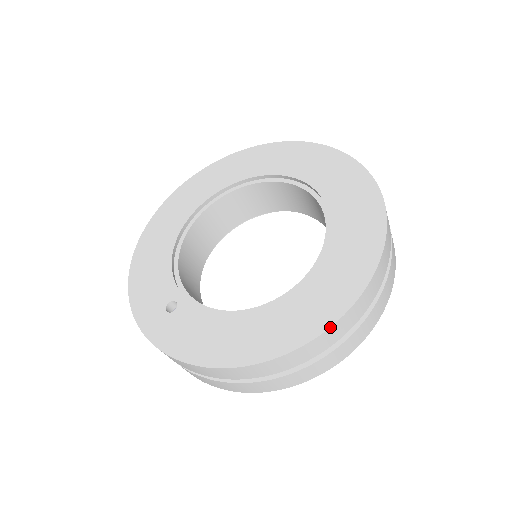
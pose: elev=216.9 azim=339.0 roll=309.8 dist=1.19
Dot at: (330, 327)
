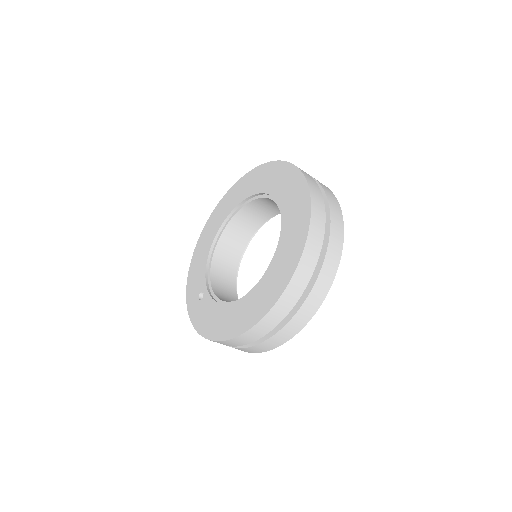
Dot at: (259, 321)
